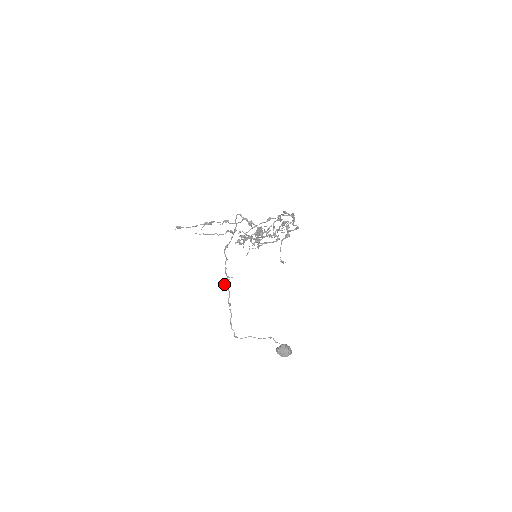
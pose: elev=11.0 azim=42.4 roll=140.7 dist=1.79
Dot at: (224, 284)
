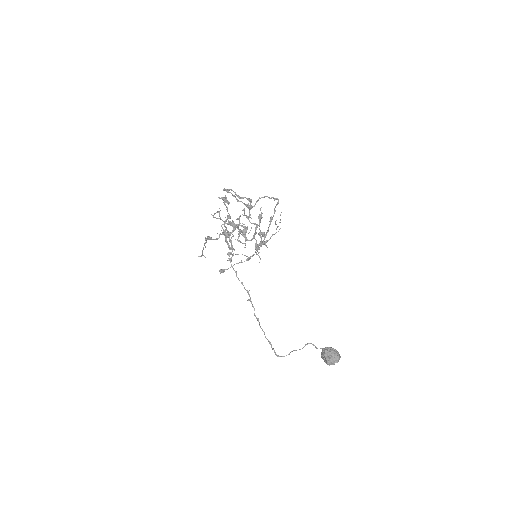
Dot at: (247, 300)
